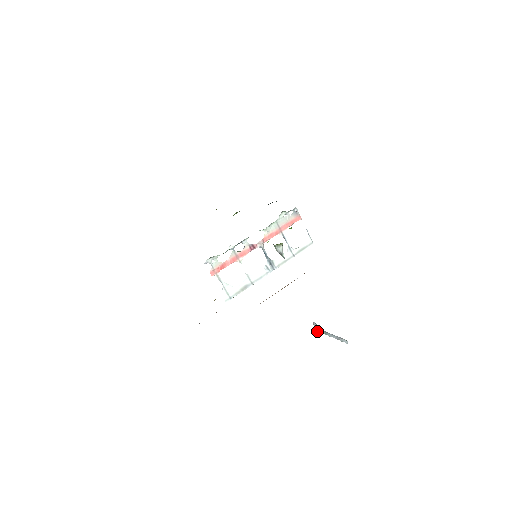
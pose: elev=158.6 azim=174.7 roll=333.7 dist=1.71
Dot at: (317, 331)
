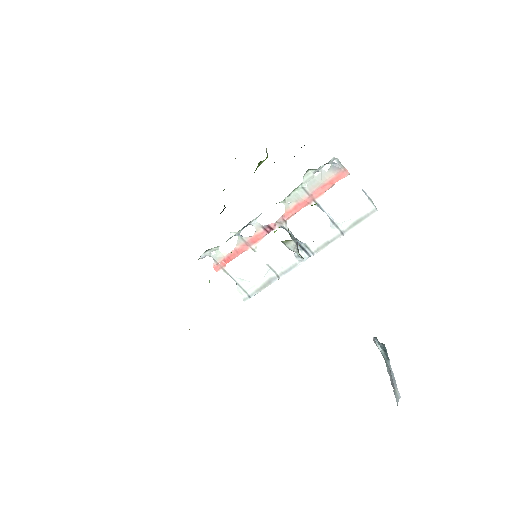
Dot at: occluded
